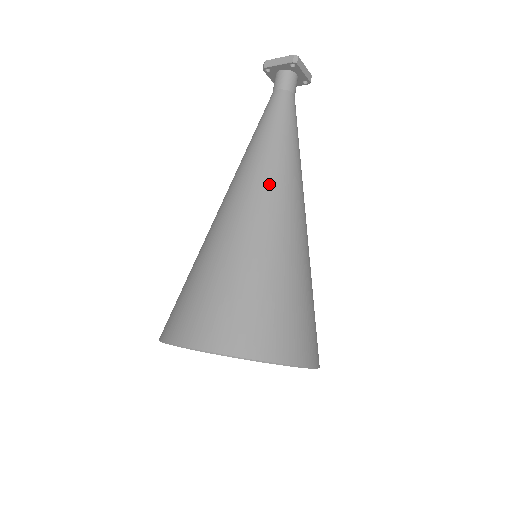
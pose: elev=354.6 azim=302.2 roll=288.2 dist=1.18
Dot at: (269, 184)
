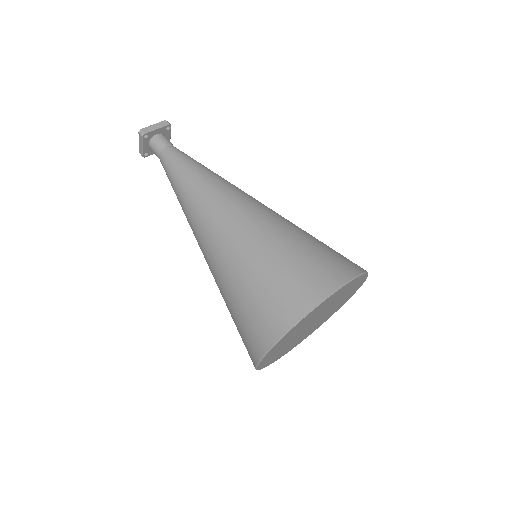
Dot at: (201, 218)
